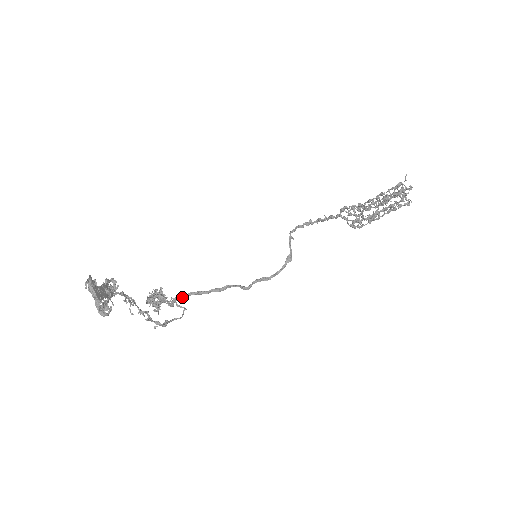
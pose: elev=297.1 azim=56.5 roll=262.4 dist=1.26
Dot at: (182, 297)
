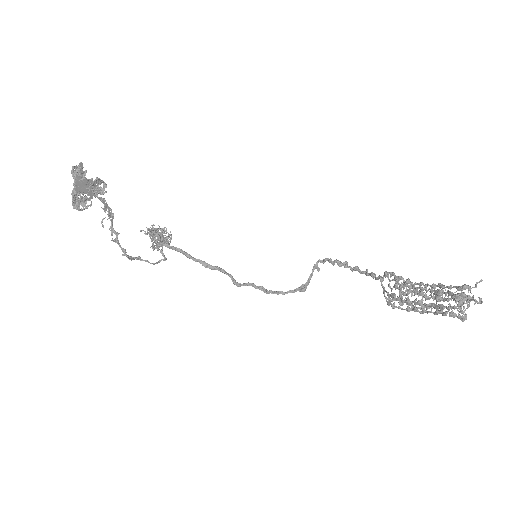
Dot at: (168, 246)
